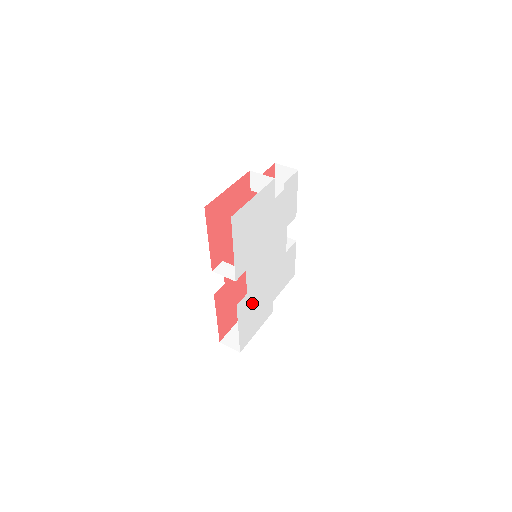
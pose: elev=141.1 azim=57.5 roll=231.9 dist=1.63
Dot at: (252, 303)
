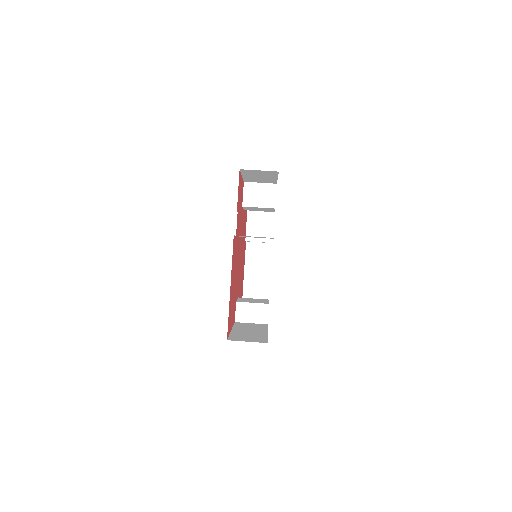
Dot at: occluded
